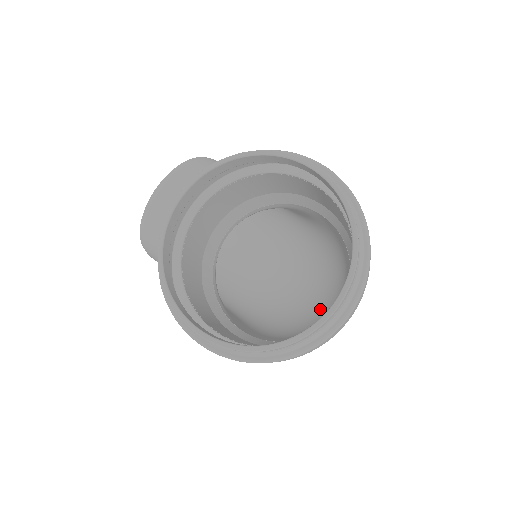
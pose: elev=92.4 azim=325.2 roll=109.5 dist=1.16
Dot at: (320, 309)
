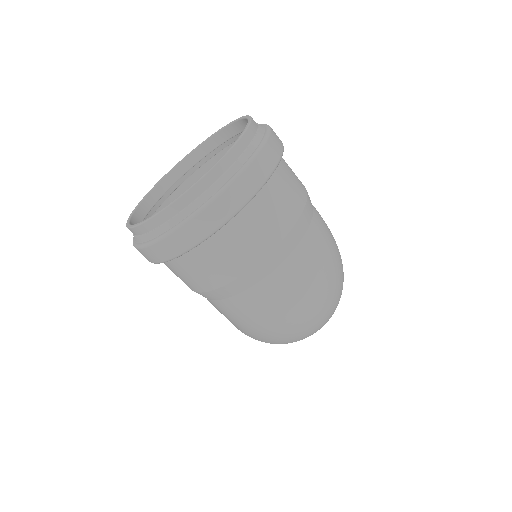
Dot at: occluded
